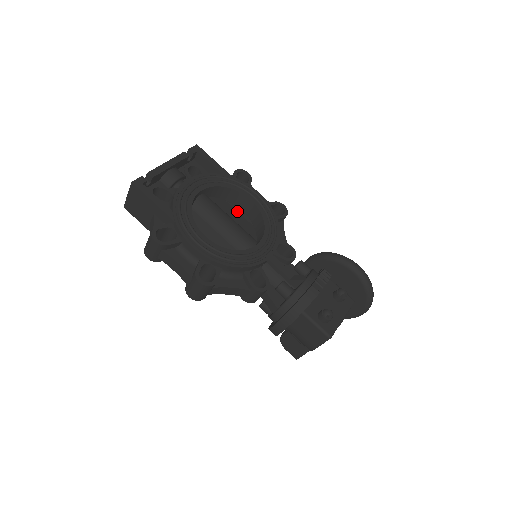
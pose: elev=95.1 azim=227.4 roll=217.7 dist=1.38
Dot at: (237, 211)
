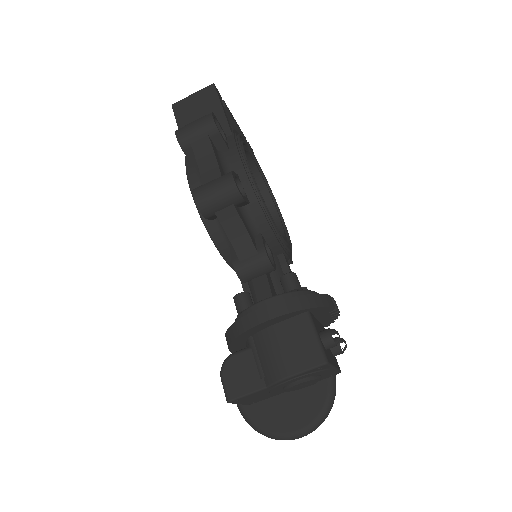
Dot at: occluded
